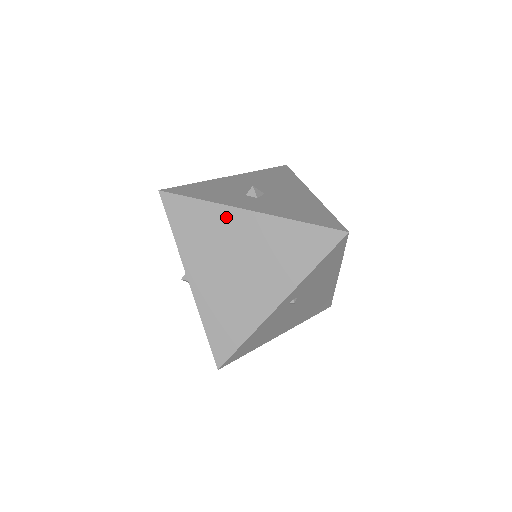
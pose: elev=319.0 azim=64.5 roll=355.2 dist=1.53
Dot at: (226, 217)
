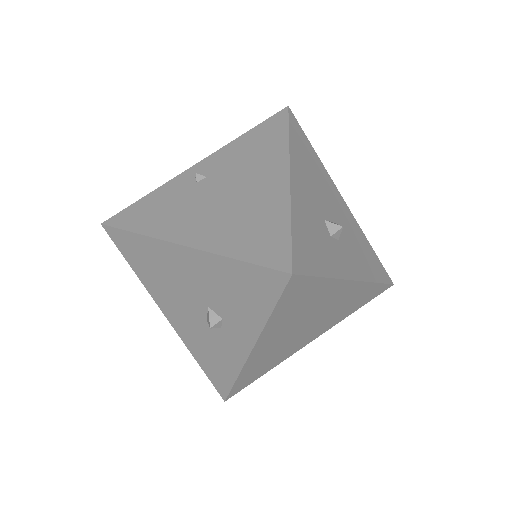
Dot at: (333, 290)
